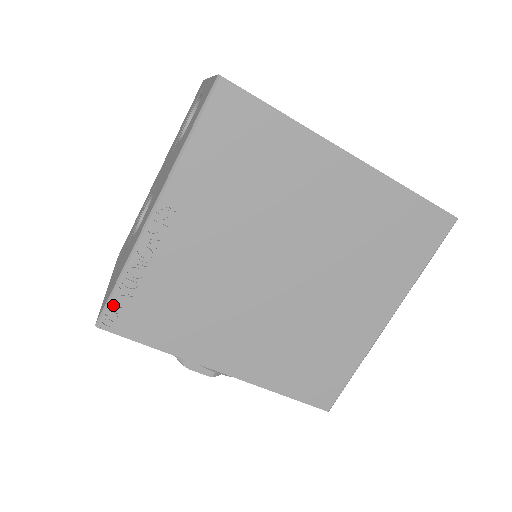
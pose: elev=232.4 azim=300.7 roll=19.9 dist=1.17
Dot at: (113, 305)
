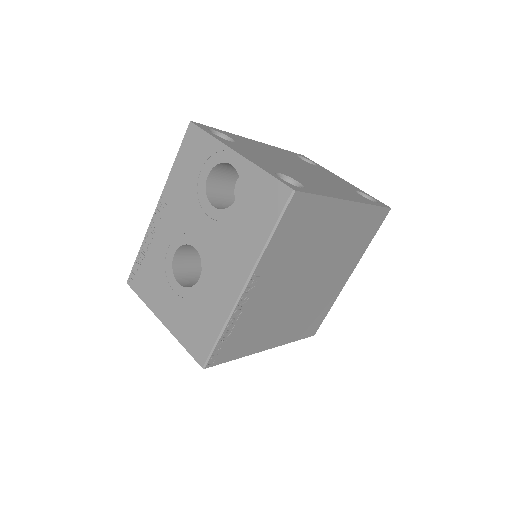
Dot at: (215, 352)
